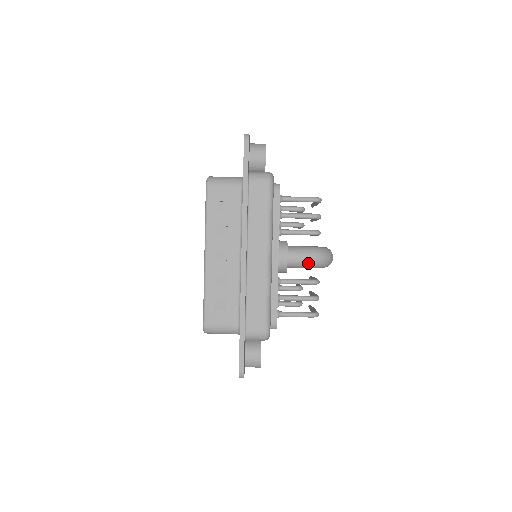
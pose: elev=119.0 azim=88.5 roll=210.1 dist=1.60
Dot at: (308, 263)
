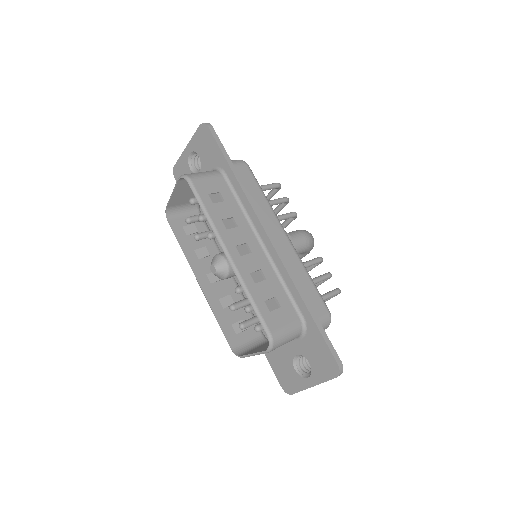
Dot at: (306, 243)
